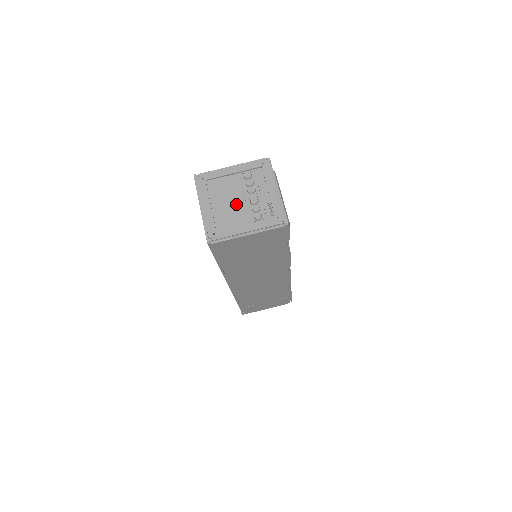
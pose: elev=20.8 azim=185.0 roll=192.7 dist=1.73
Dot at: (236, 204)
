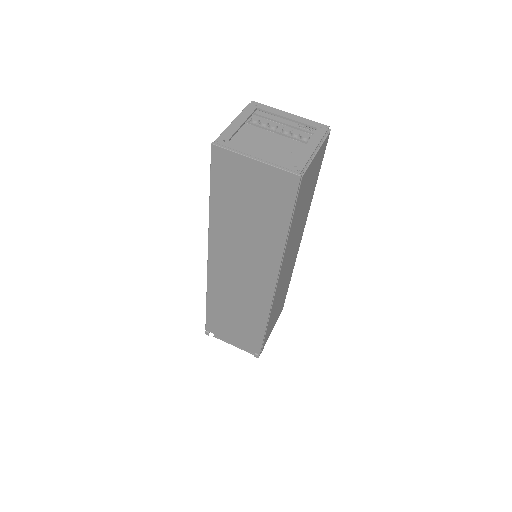
Dot at: (277, 141)
